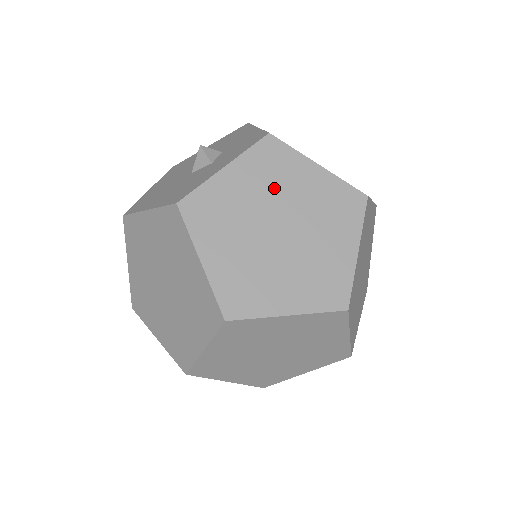
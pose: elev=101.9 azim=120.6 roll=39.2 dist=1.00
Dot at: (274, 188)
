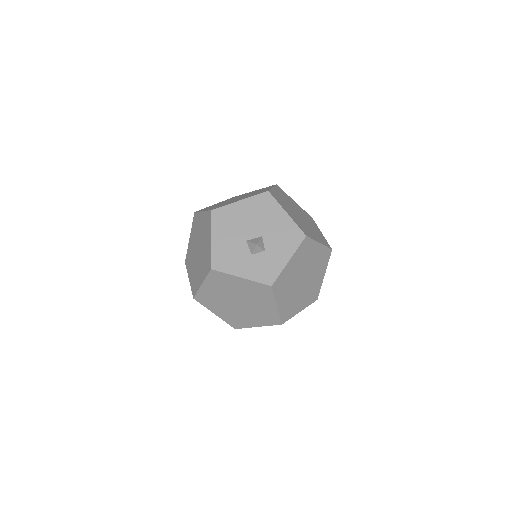
Dot at: (251, 296)
